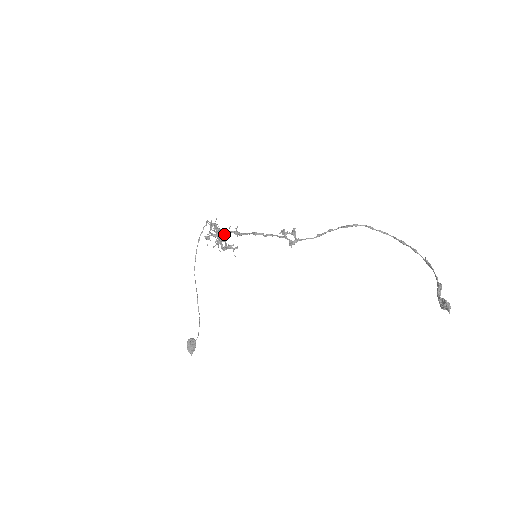
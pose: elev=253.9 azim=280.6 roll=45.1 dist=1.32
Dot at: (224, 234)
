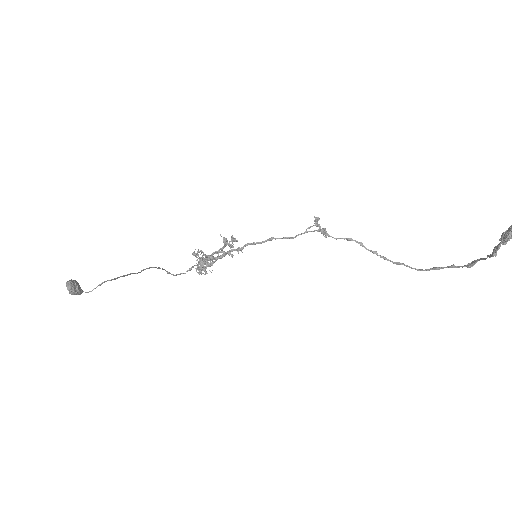
Dot at: (227, 244)
